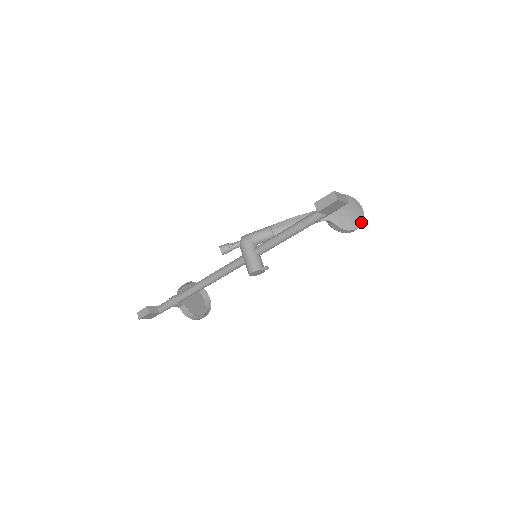
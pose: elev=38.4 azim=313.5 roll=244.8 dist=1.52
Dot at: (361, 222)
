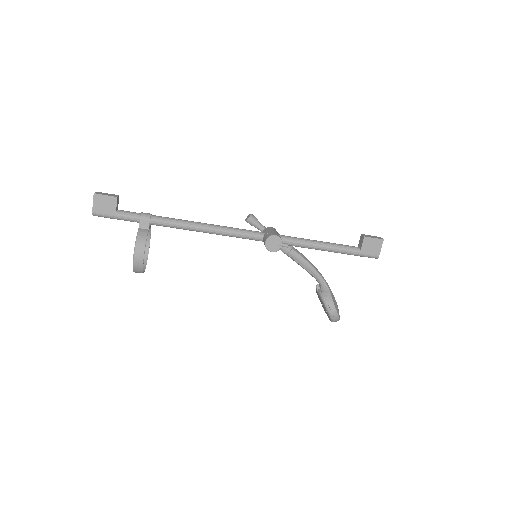
Dot at: (339, 317)
